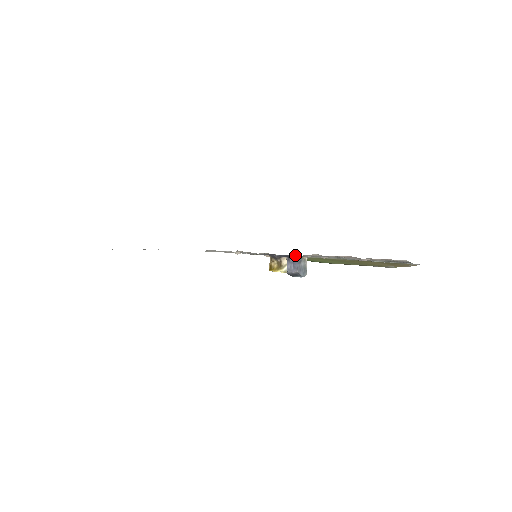
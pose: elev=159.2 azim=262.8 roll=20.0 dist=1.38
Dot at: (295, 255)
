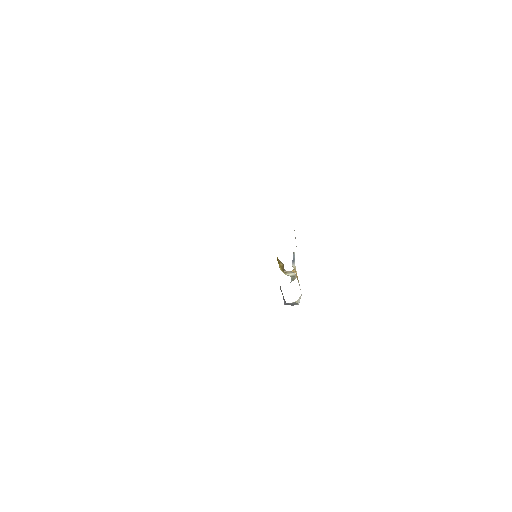
Dot at: occluded
